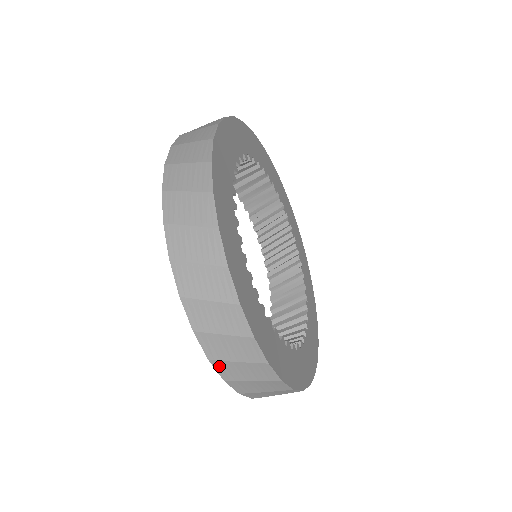
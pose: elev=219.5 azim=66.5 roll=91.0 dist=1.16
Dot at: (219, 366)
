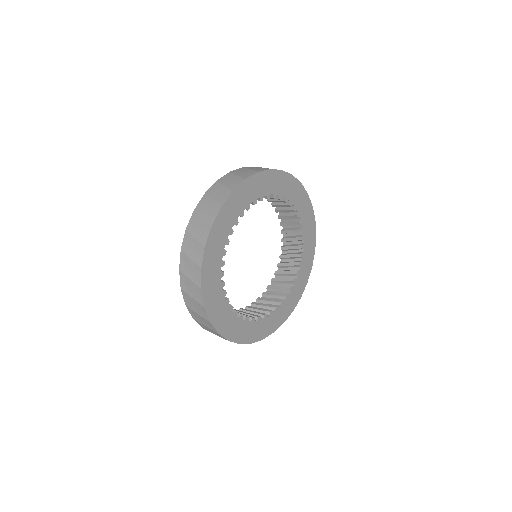
Dot at: occluded
